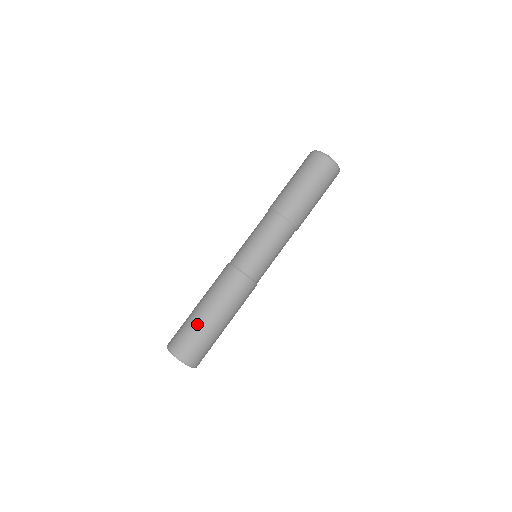
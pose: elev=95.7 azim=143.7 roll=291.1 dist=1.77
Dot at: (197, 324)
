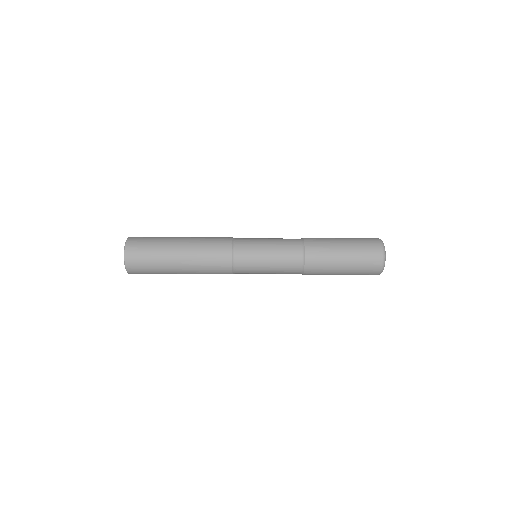
Dot at: (163, 249)
